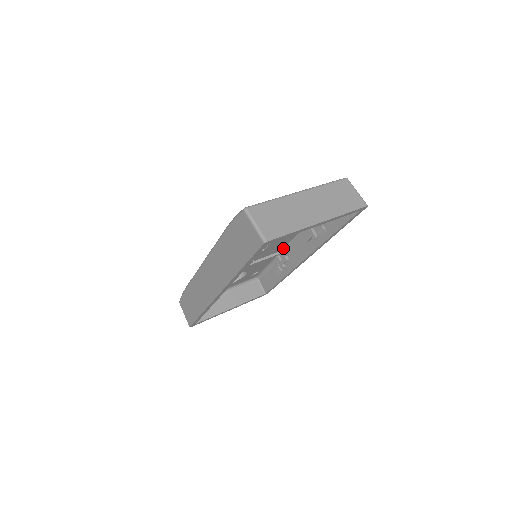
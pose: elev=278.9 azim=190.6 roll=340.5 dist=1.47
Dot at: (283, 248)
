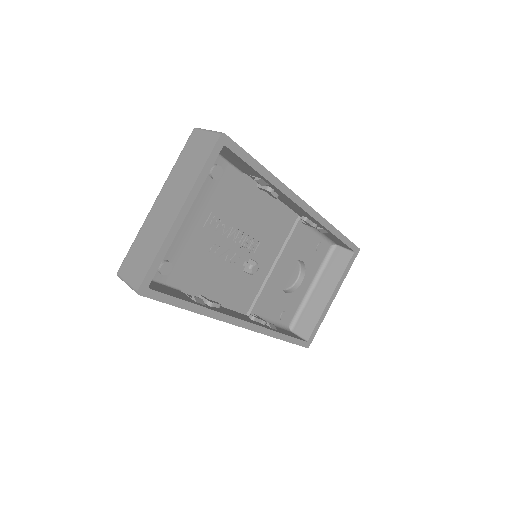
Dot at: occluded
